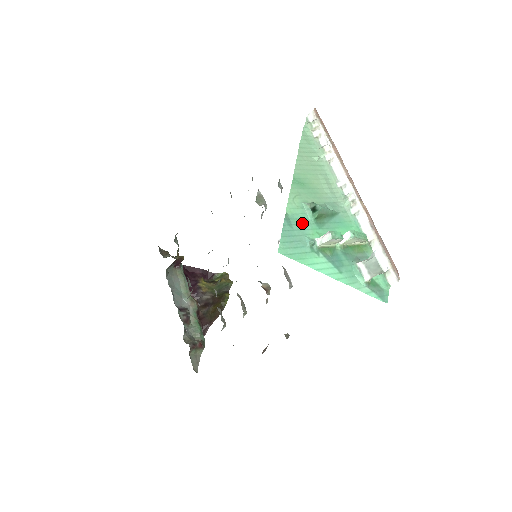
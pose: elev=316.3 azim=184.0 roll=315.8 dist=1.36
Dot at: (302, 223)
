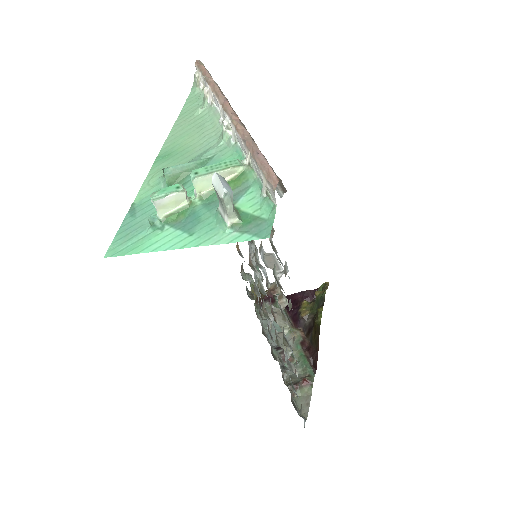
Dot at: (151, 203)
